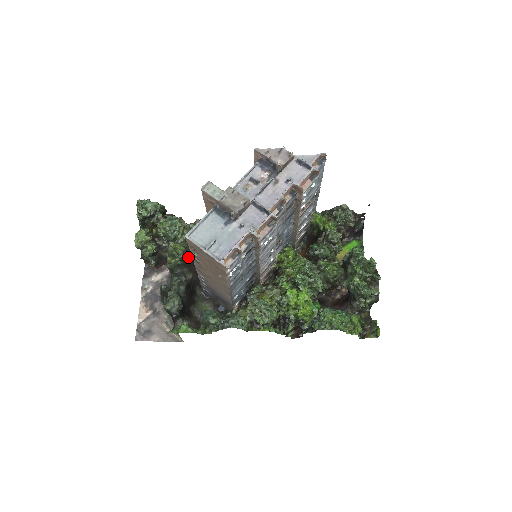
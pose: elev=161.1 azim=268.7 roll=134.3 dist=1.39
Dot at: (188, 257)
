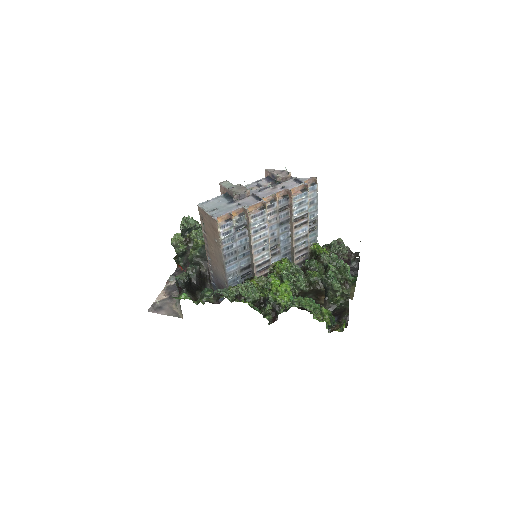
Dot at: (205, 251)
